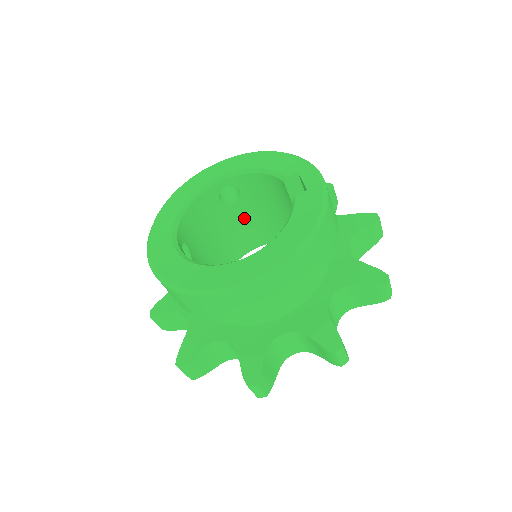
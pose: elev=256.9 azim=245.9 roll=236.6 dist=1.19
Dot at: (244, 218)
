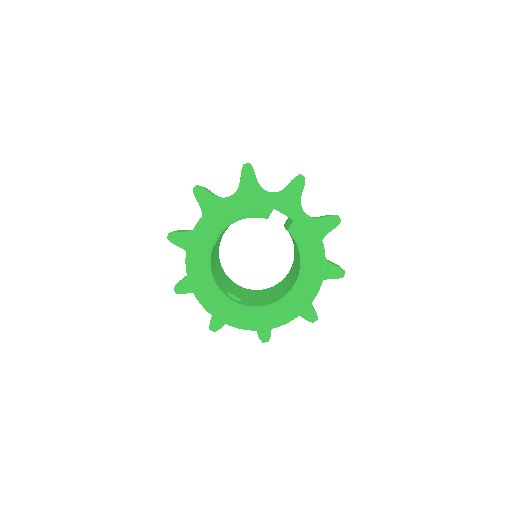
Dot at: (221, 235)
